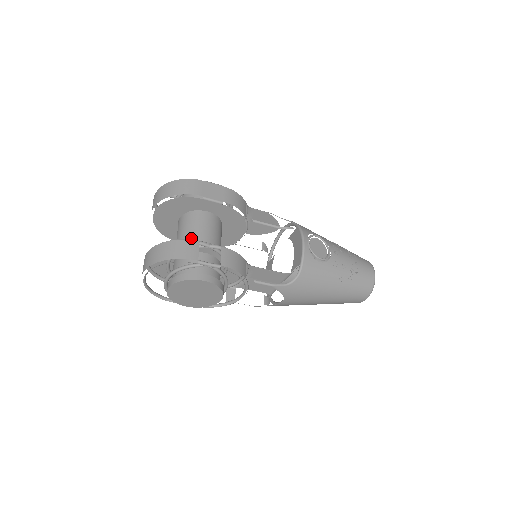
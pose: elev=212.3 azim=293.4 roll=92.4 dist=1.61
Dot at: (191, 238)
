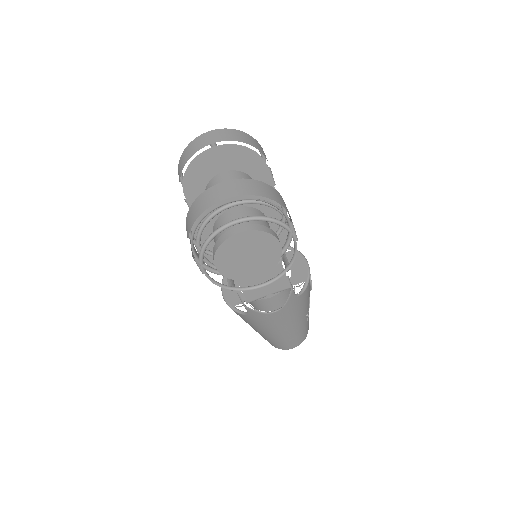
Dot at: occluded
